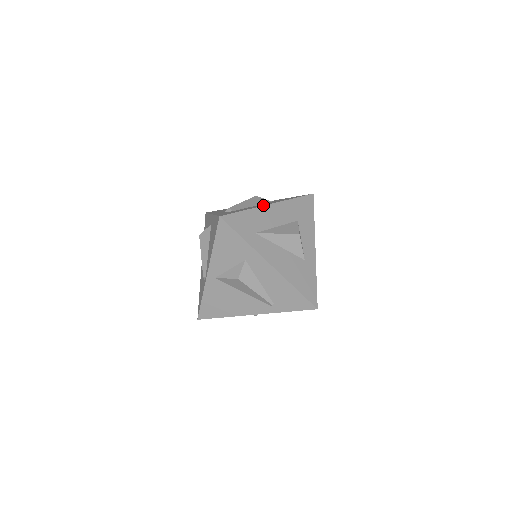
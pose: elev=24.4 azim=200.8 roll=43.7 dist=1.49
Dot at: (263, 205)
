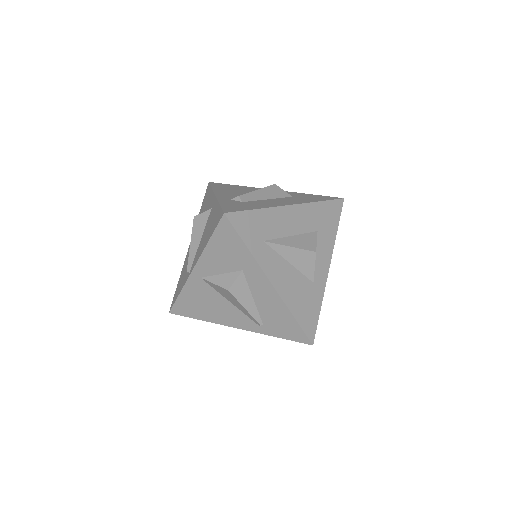
Dot at: (281, 205)
